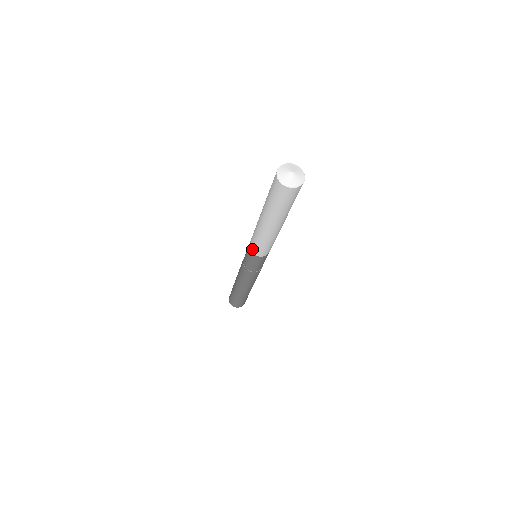
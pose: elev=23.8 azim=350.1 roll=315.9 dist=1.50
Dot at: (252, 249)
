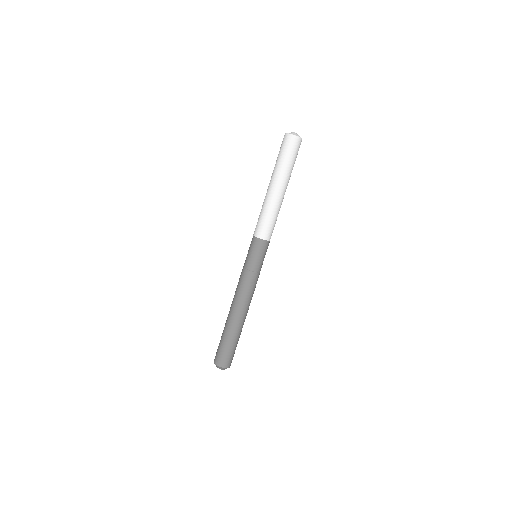
Dot at: (259, 233)
